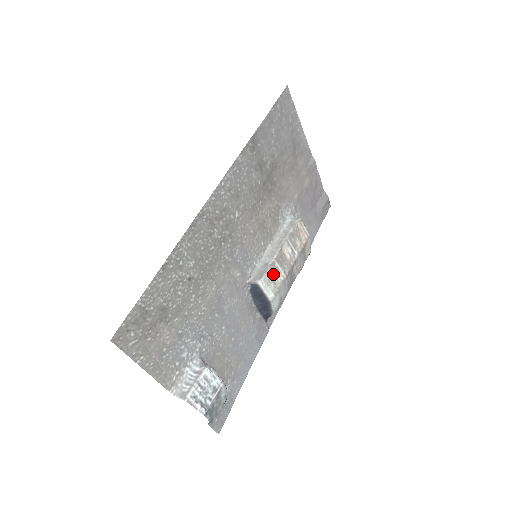
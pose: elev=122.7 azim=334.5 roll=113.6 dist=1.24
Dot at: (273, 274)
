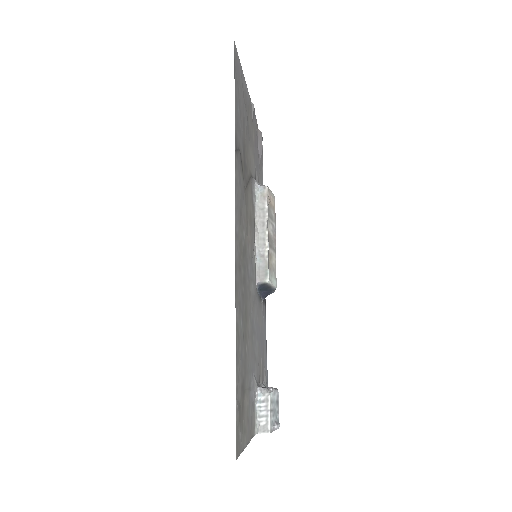
Dot at: (271, 262)
